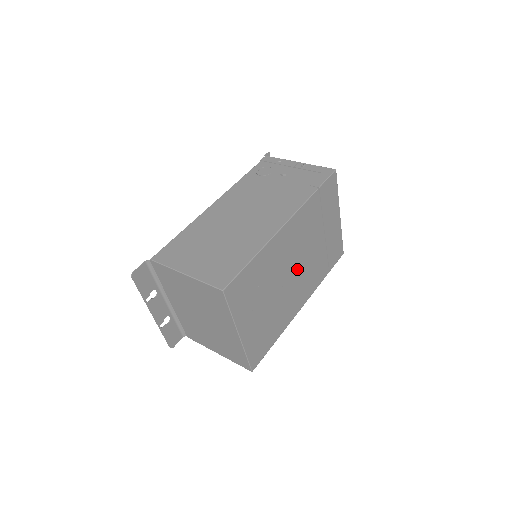
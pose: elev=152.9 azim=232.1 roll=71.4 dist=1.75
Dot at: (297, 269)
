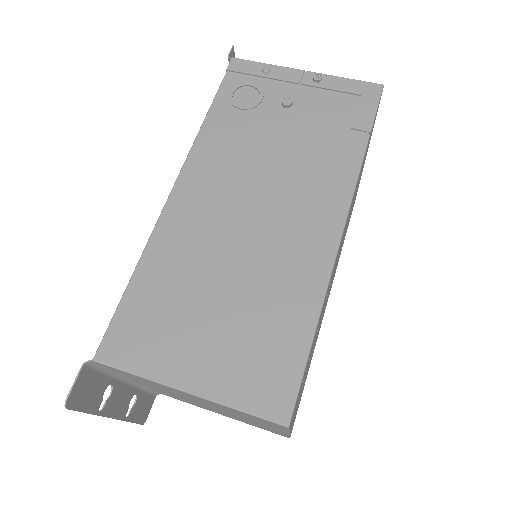
Dot at: (334, 272)
